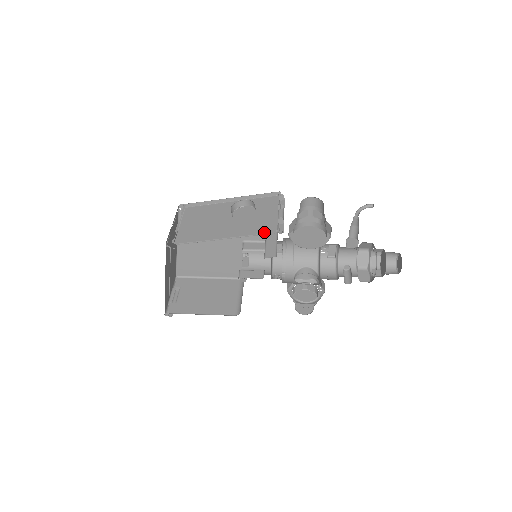
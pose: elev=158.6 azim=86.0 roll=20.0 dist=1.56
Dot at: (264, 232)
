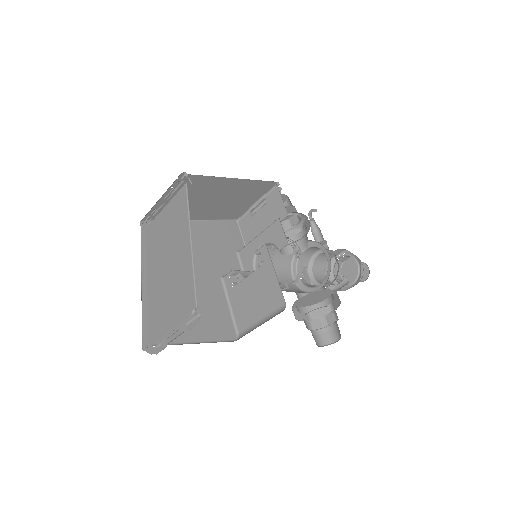
Dot at: occluded
